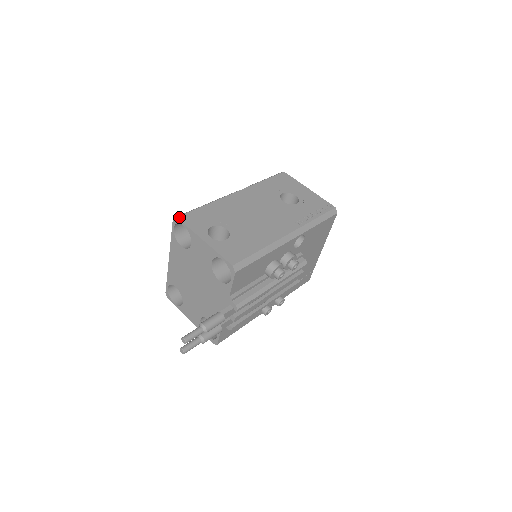
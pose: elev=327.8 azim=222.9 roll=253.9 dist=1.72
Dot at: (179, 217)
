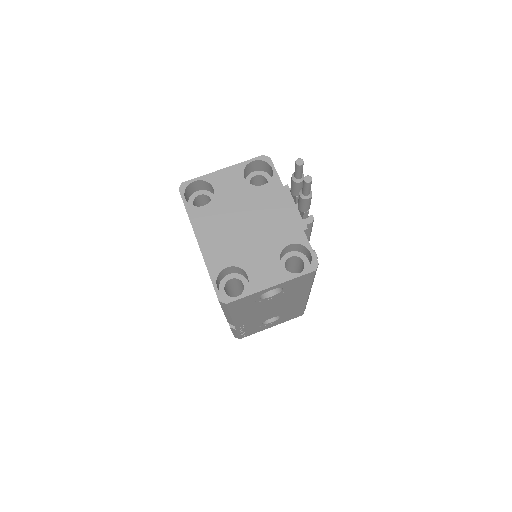
Dot at: (184, 183)
